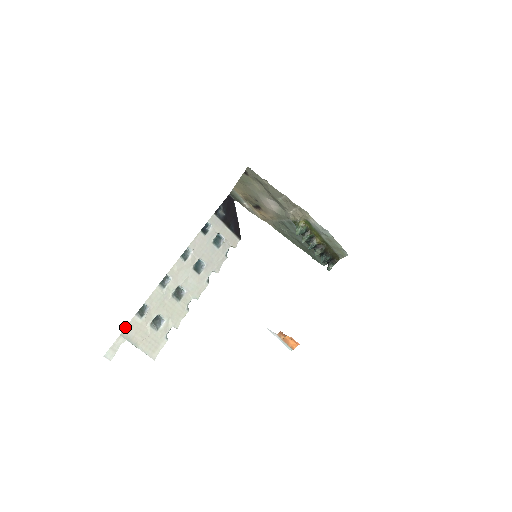
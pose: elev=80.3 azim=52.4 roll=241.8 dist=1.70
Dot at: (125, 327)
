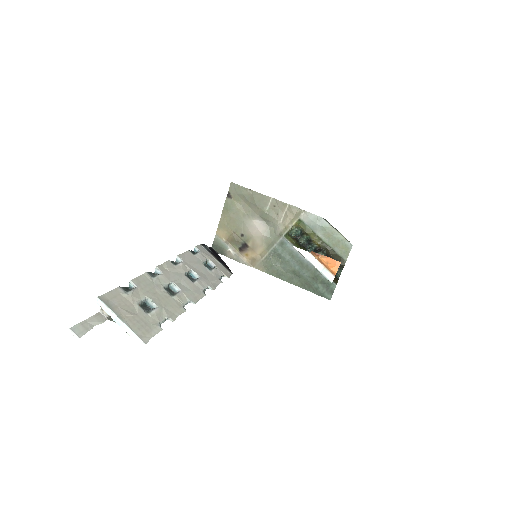
Dot at: (105, 293)
